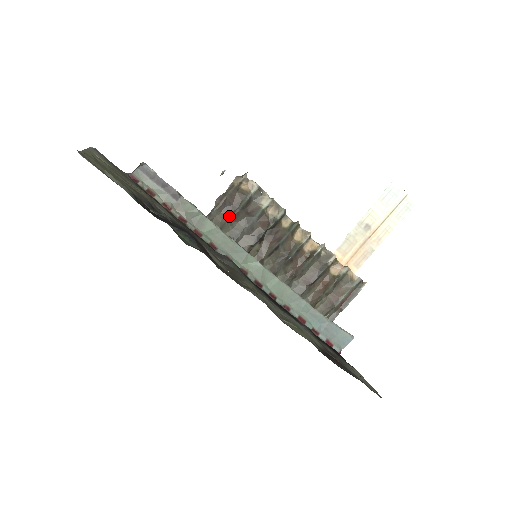
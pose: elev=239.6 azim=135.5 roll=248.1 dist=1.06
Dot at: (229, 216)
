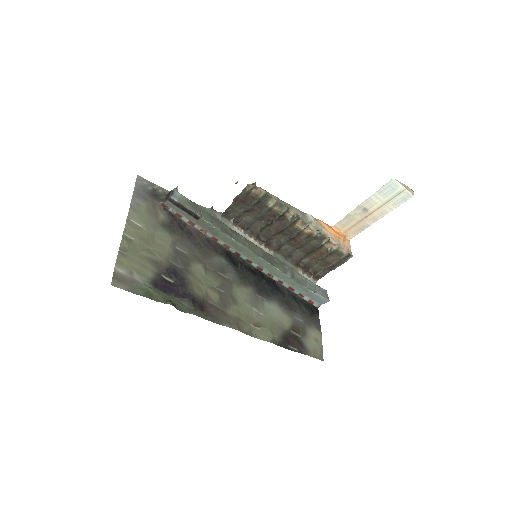
Dot at: (244, 209)
